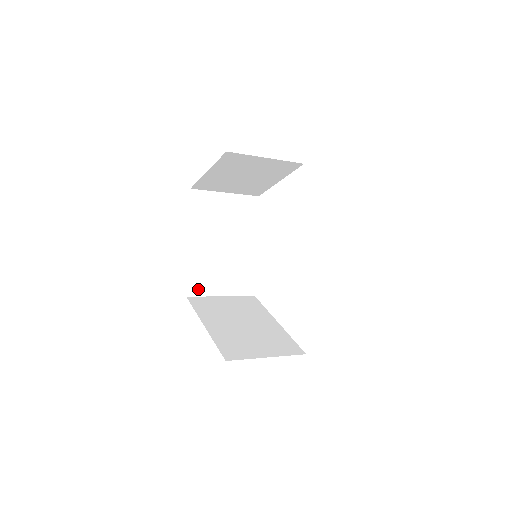
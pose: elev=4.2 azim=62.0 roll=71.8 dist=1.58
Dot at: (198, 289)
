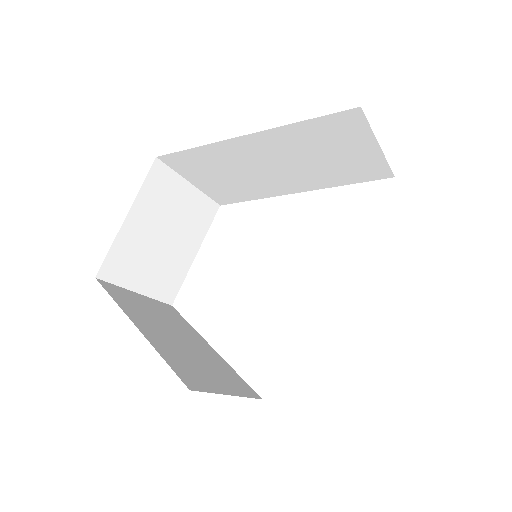
Dot at: (195, 383)
